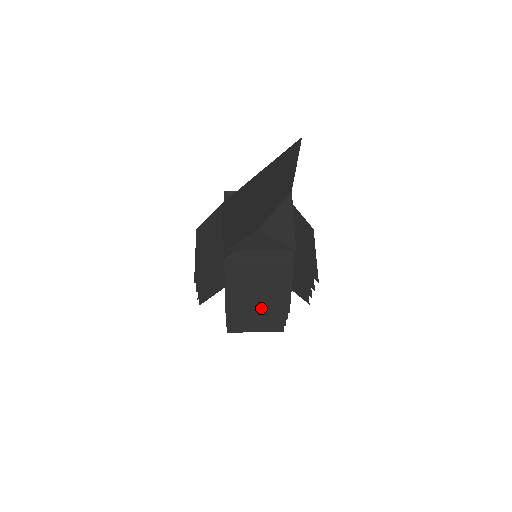
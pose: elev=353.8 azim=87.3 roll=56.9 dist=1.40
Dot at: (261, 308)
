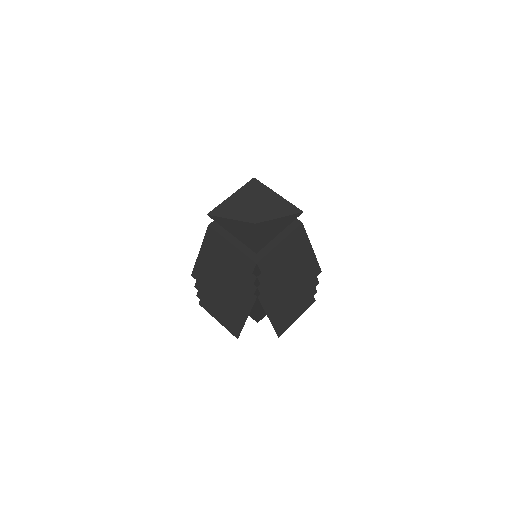
Dot at: (302, 285)
